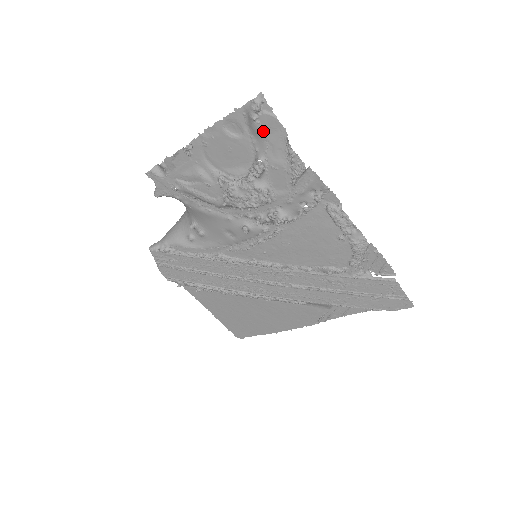
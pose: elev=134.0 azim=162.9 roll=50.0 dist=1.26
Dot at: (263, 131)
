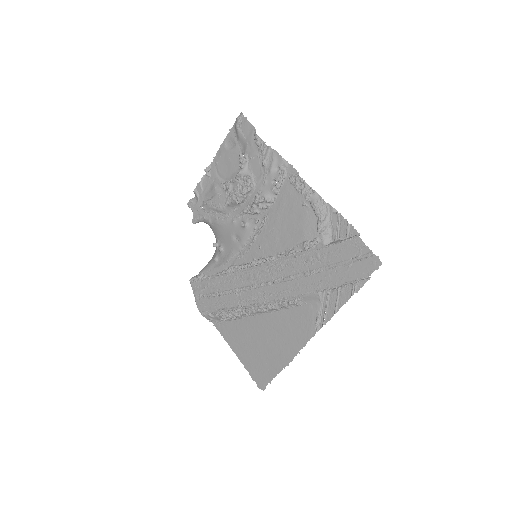
Dot at: (244, 135)
